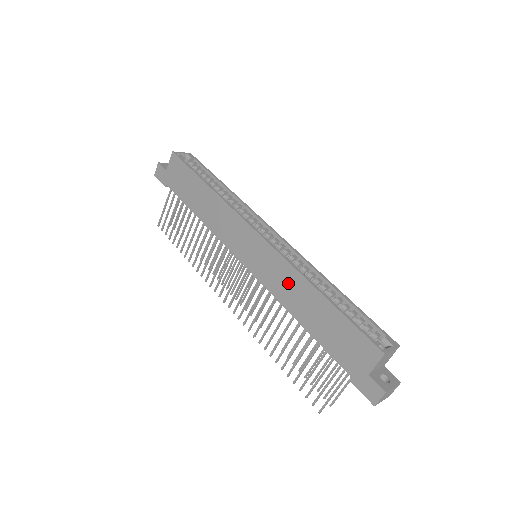
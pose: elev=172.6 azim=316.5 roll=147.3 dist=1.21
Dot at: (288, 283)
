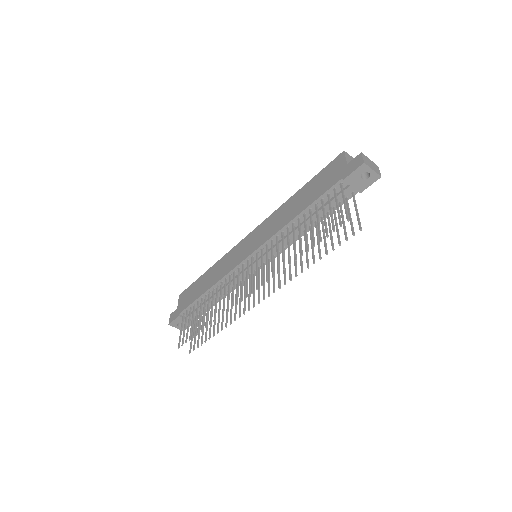
Dot at: (277, 218)
